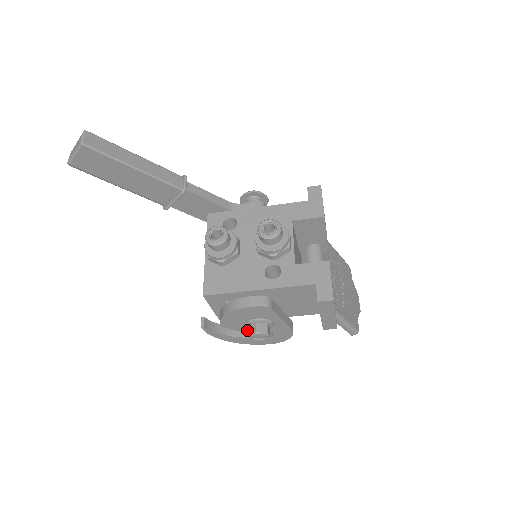
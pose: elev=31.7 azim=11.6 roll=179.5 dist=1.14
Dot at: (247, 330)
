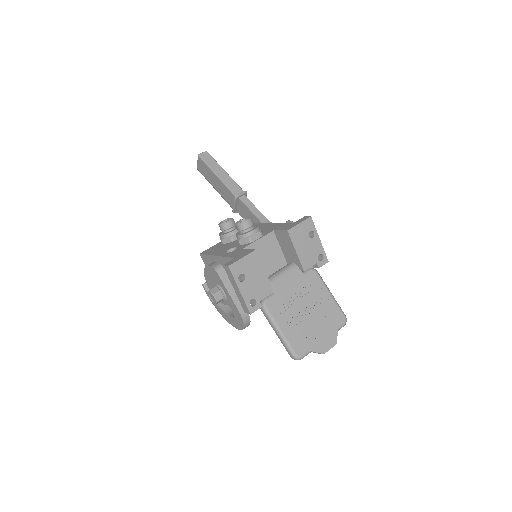
Dot at: occluded
